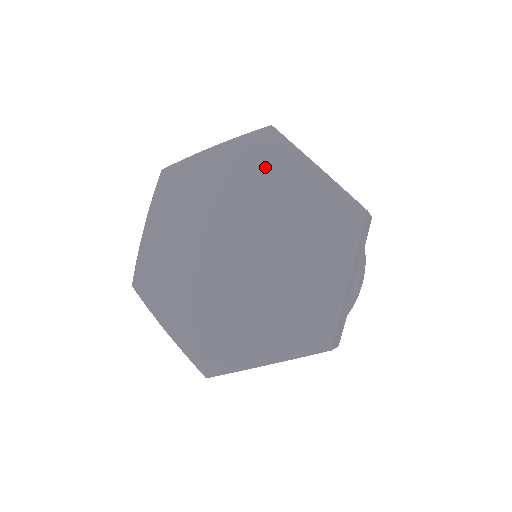
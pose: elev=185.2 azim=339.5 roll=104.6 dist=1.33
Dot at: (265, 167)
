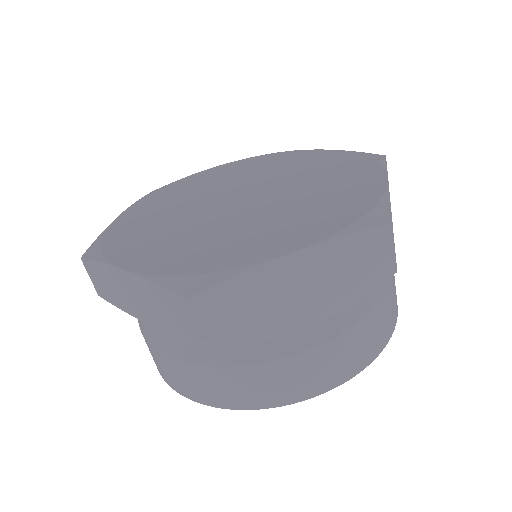
Dot at: (343, 167)
